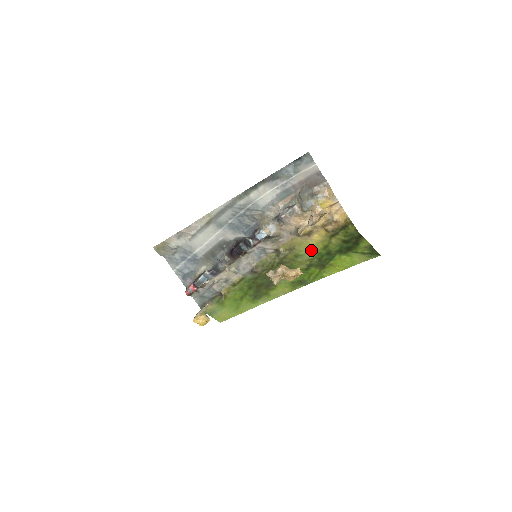
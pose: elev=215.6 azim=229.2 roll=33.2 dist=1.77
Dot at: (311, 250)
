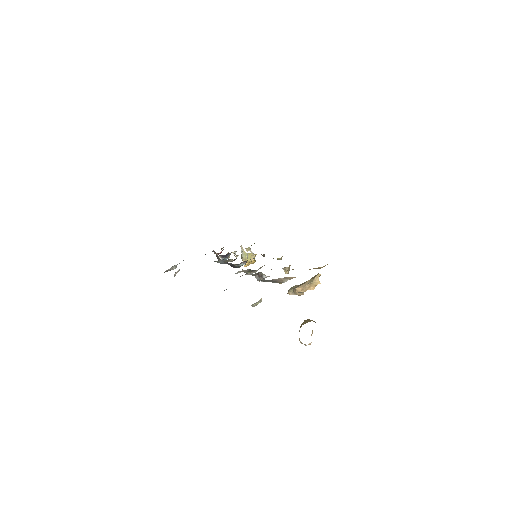
Dot at: occluded
